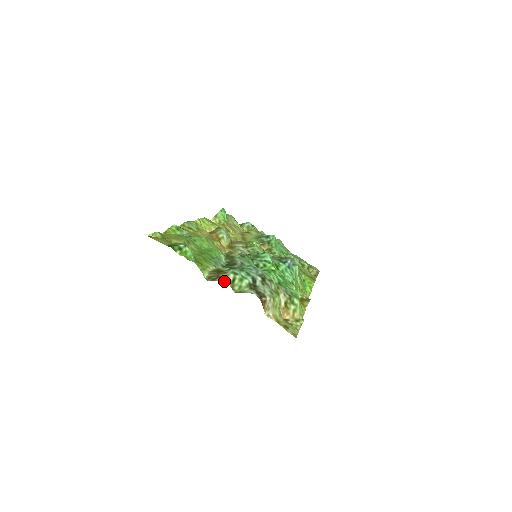
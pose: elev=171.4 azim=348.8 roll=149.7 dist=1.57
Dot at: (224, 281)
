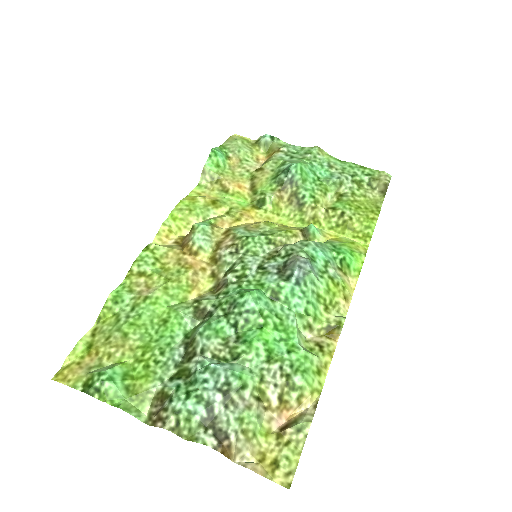
Dot at: occluded
